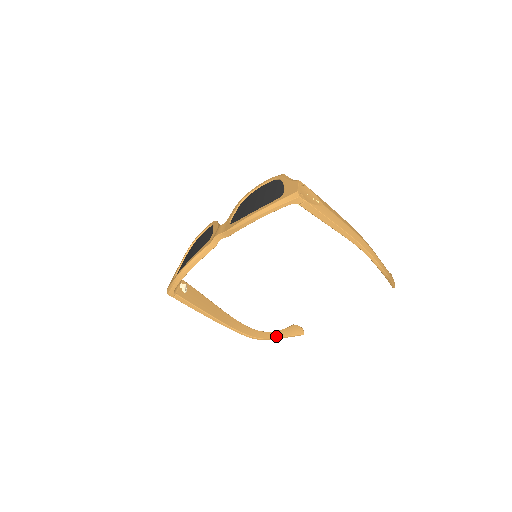
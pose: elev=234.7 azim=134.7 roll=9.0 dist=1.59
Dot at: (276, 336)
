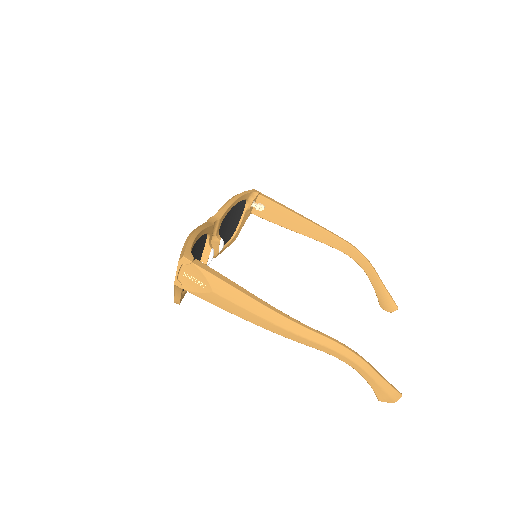
Dot at: (367, 366)
